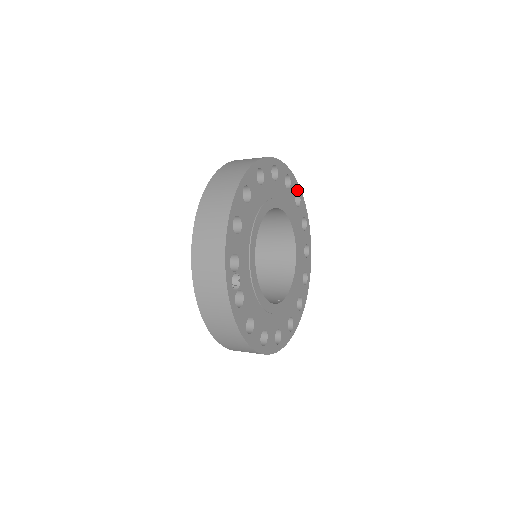
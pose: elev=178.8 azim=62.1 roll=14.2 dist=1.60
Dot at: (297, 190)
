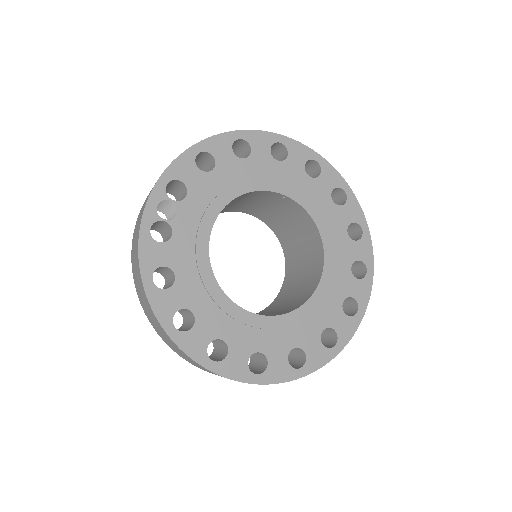
Dot at: (359, 221)
